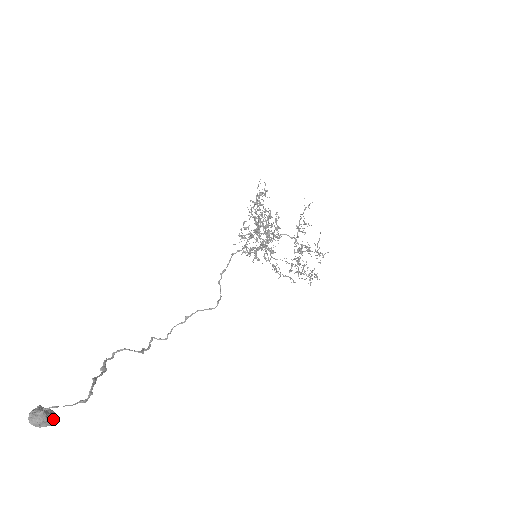
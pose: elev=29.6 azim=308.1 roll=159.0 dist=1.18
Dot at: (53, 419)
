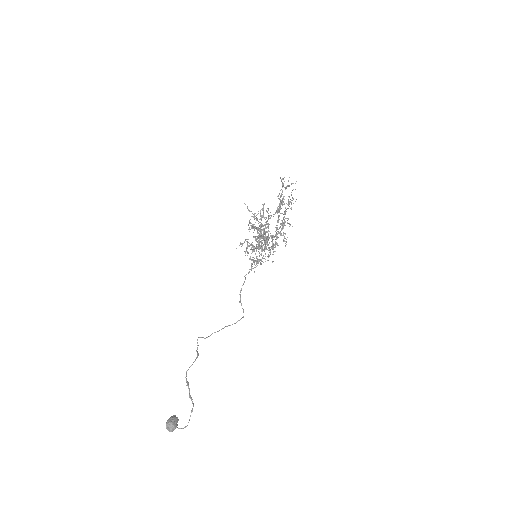
Dot at: occluded
